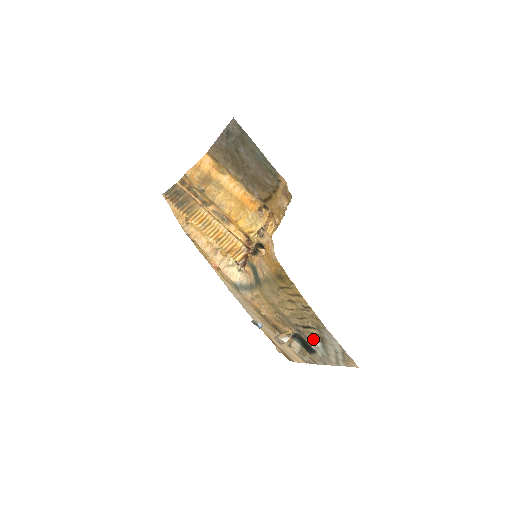
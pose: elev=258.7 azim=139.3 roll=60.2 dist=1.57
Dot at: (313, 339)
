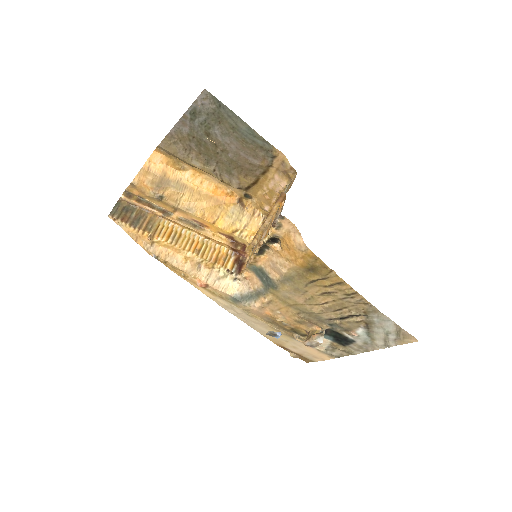
Dot at: (353, 328)
